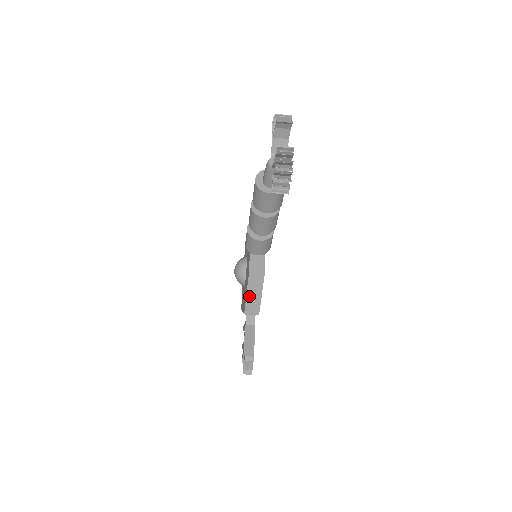
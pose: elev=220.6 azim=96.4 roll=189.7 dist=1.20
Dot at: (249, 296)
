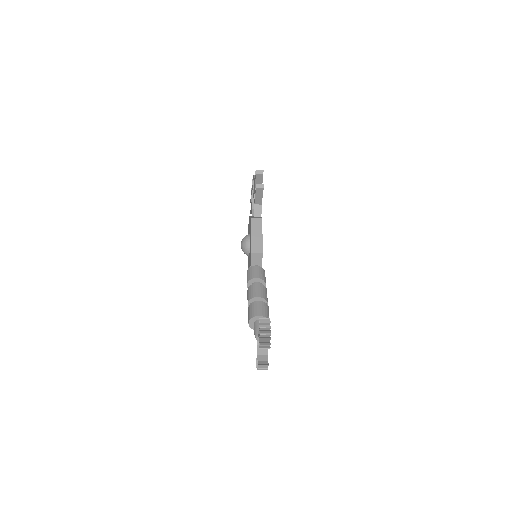
Dot at: occluded
